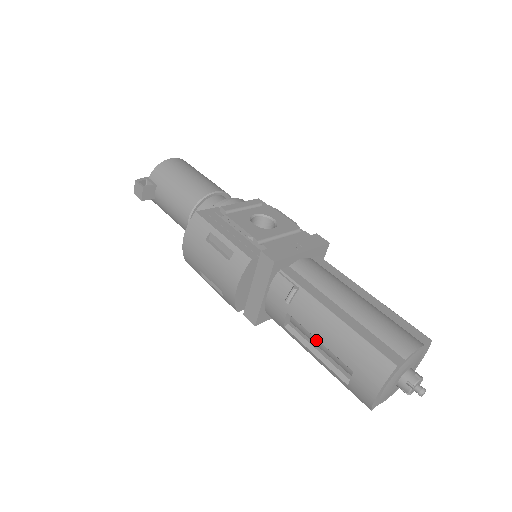
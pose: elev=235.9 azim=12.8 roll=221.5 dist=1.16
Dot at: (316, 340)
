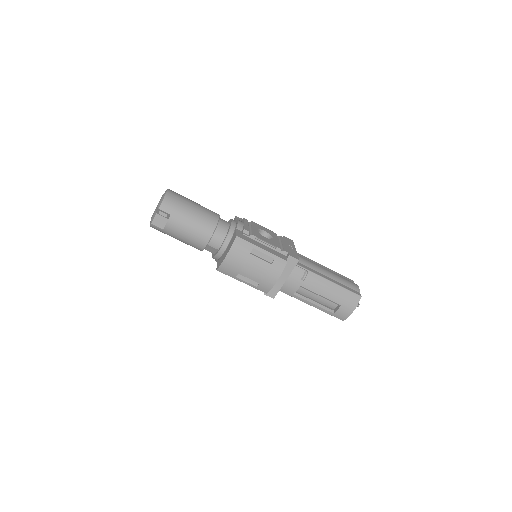
Dot at: (314, 296)
